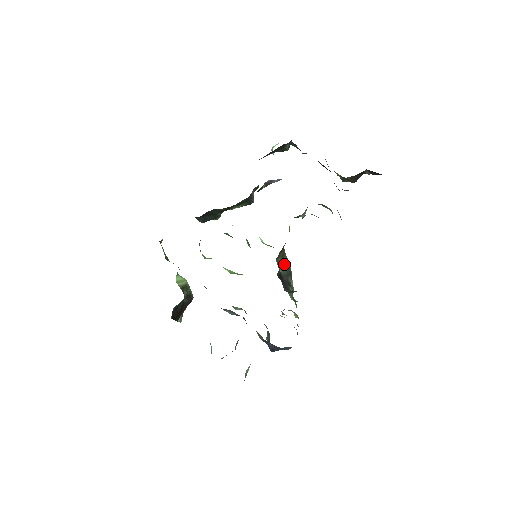
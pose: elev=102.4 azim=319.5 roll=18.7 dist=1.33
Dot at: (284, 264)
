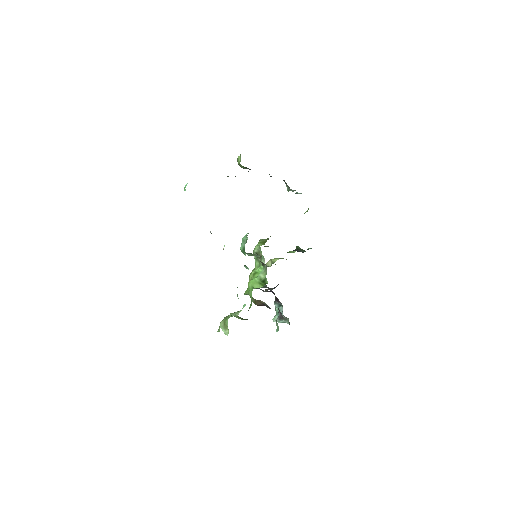
Dot at: occluded
